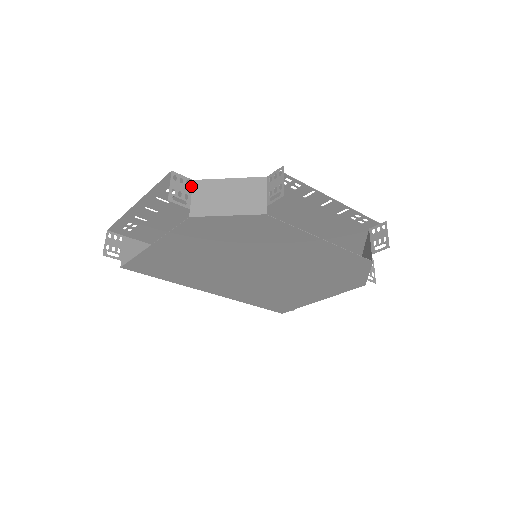
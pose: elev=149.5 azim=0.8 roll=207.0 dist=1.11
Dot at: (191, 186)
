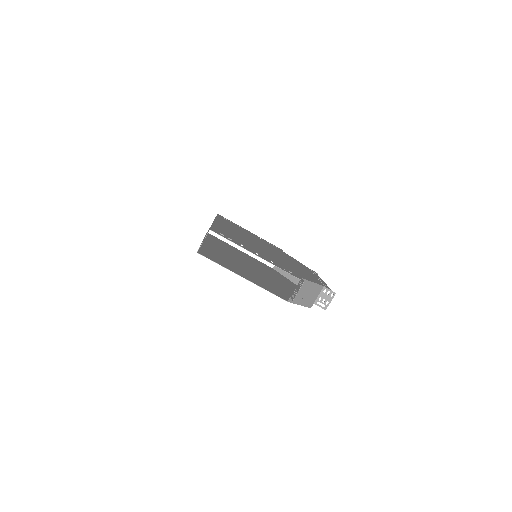
Dot at: (299, 283)
